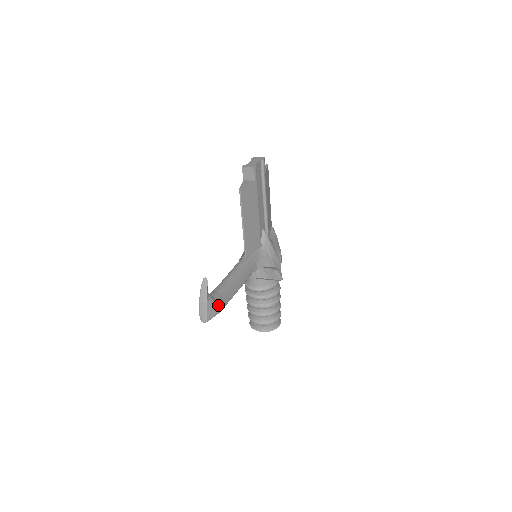
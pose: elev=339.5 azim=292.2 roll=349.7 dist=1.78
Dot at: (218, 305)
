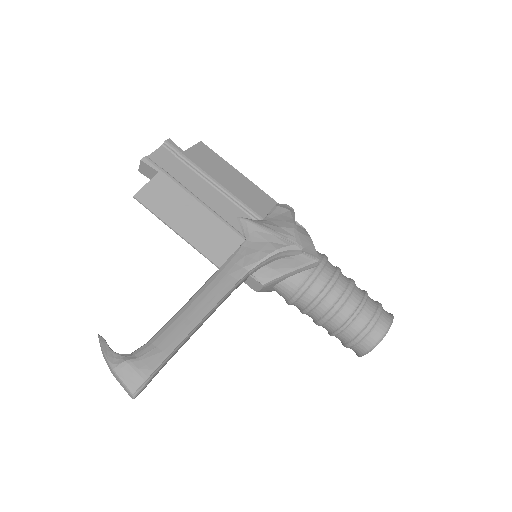
Dot at: (144, 362)
